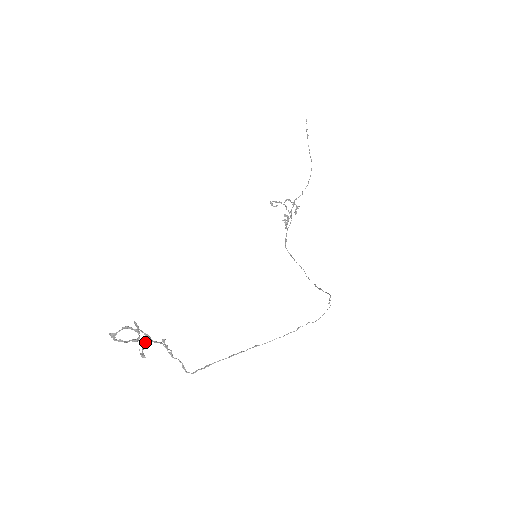
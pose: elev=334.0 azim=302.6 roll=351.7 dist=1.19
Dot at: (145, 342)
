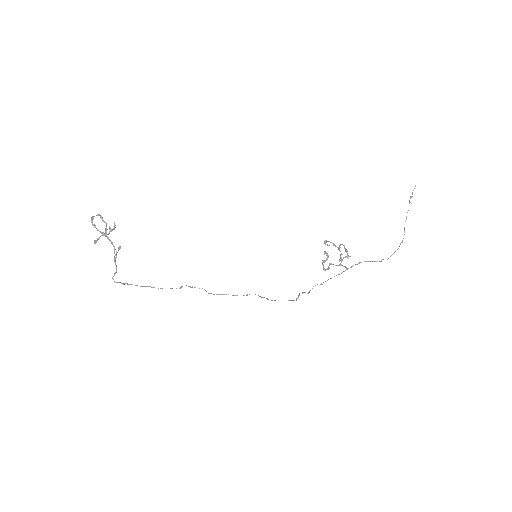
Dot at: (103, 234)
